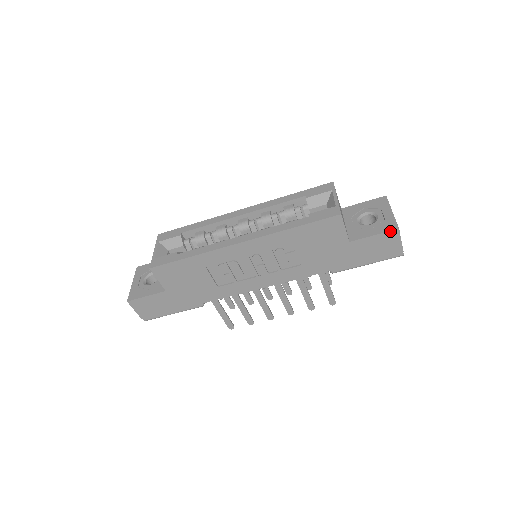
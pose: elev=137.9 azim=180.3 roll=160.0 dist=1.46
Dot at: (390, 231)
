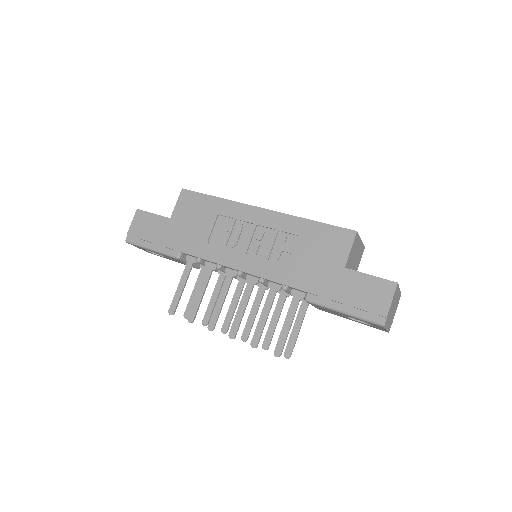
Dot at: (388, 280)
